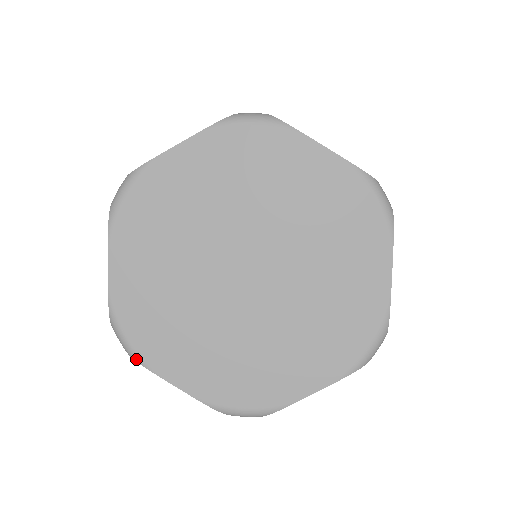
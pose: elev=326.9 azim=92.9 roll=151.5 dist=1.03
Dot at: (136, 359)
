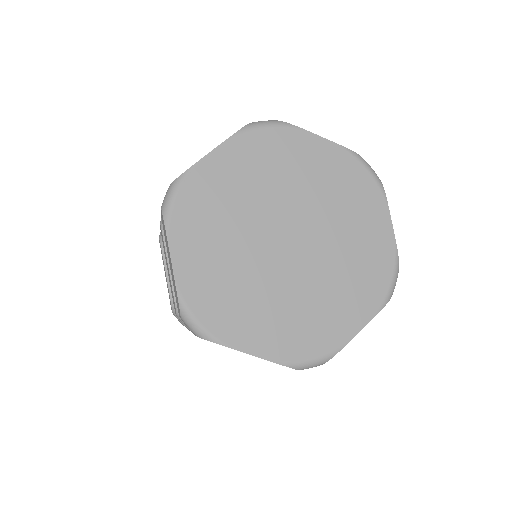
Dot at: (211, 339)
